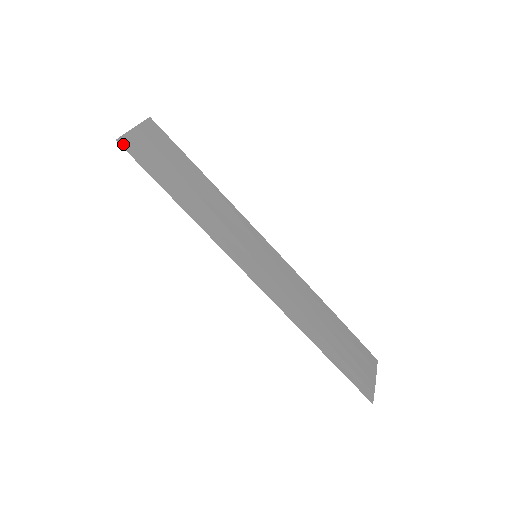
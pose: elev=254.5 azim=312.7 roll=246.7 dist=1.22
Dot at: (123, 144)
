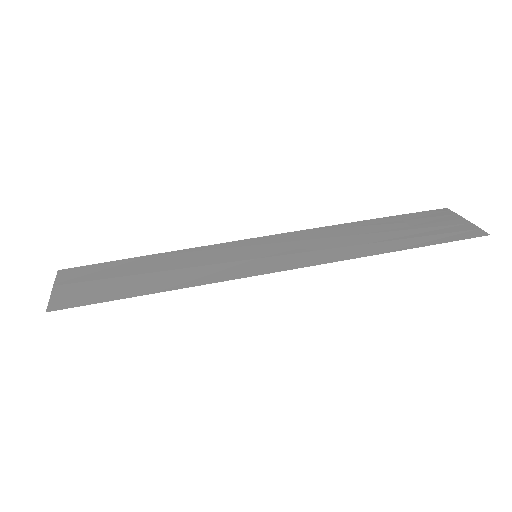
Dot at: (55, 308)
